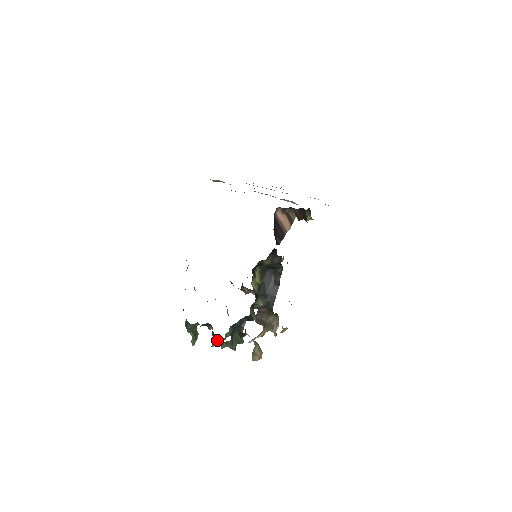
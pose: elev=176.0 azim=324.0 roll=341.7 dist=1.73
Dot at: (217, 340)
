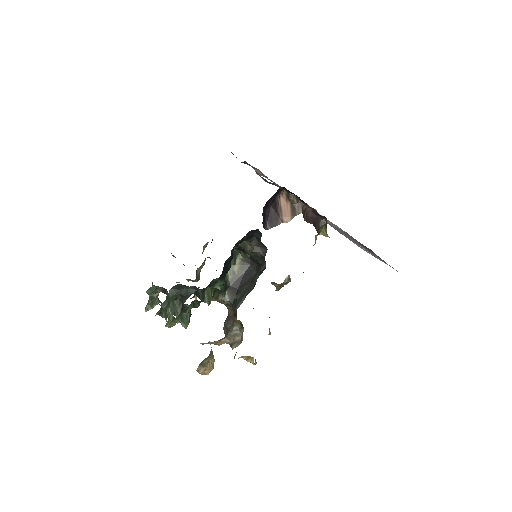
Dot at: occluded
